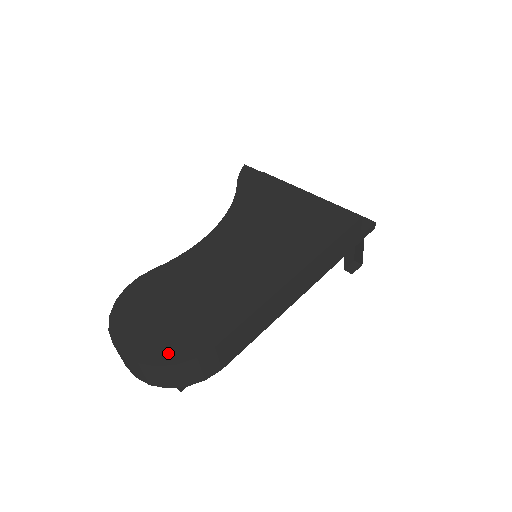
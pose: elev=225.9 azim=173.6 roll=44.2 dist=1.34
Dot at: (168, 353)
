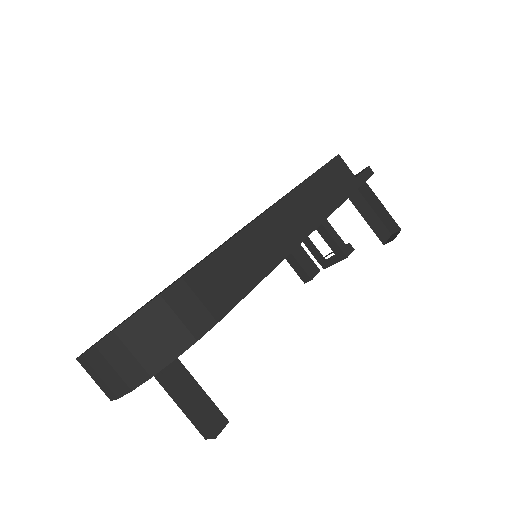
Dot at: (129, 317)
